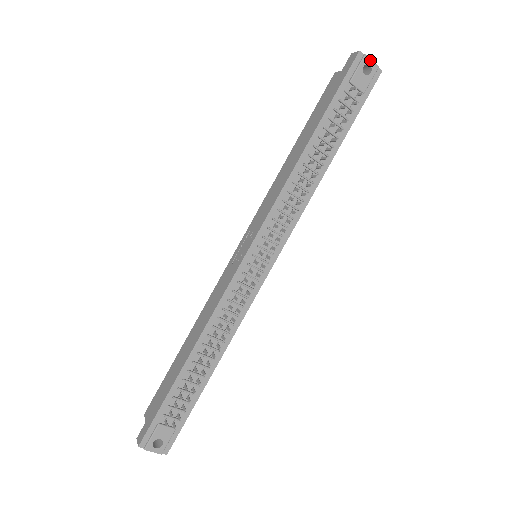
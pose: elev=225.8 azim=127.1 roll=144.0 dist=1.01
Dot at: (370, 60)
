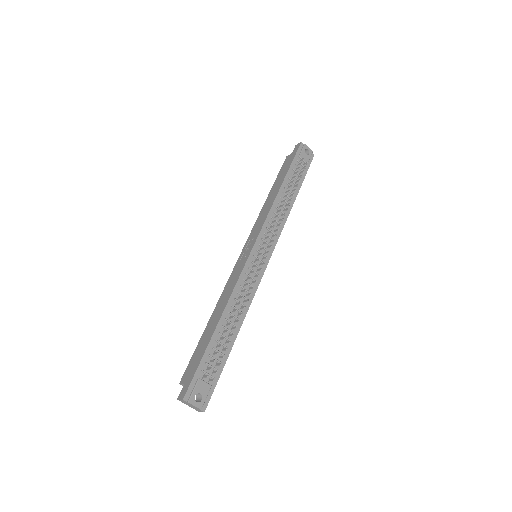
Dot at: (308, 147)
